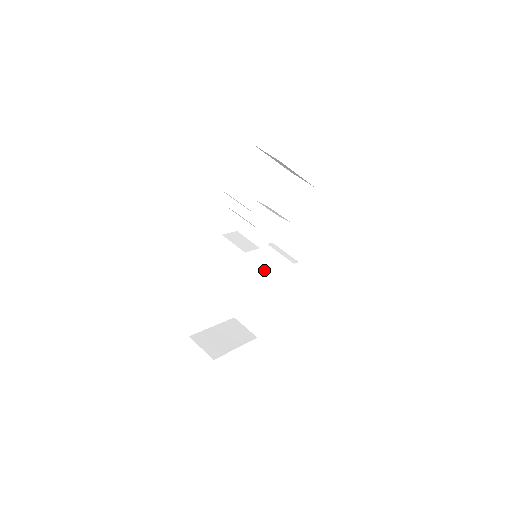
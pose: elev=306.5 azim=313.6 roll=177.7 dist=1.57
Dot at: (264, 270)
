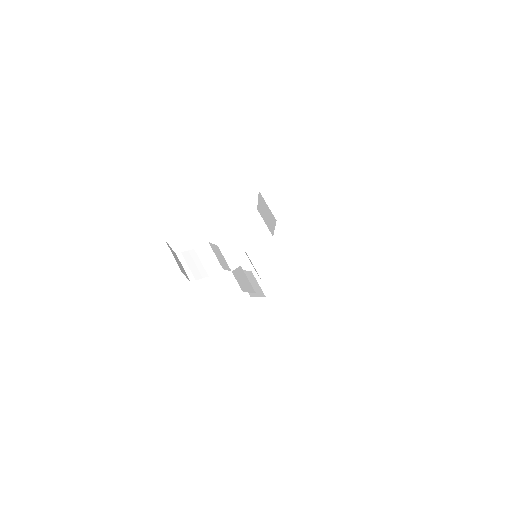
Dot at: occluded
